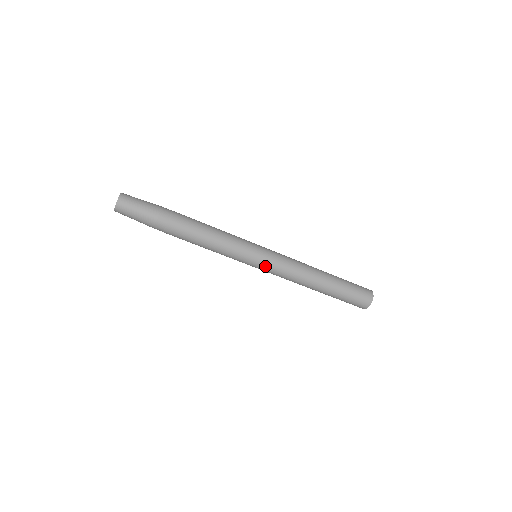
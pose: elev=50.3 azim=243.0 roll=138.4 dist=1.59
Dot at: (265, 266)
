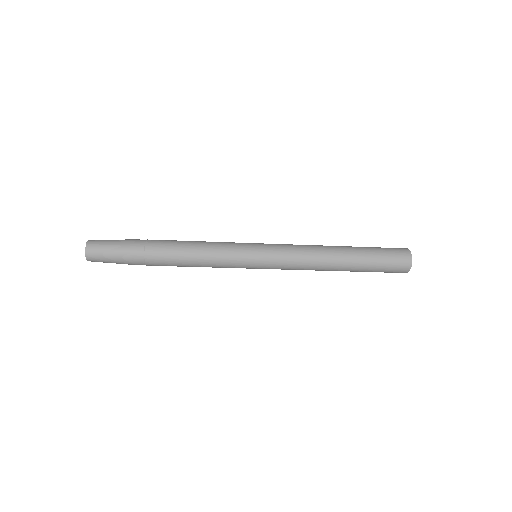
Dot at: occluded
